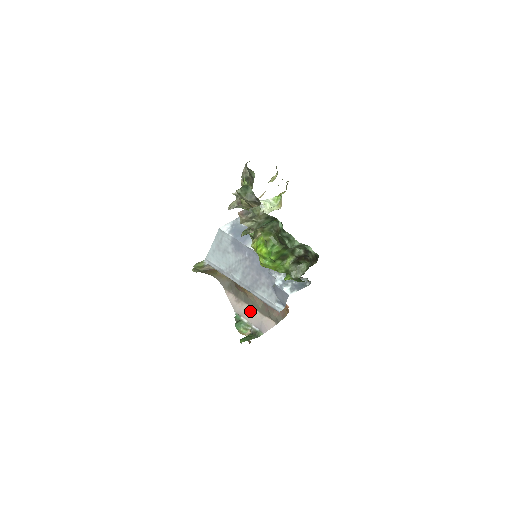
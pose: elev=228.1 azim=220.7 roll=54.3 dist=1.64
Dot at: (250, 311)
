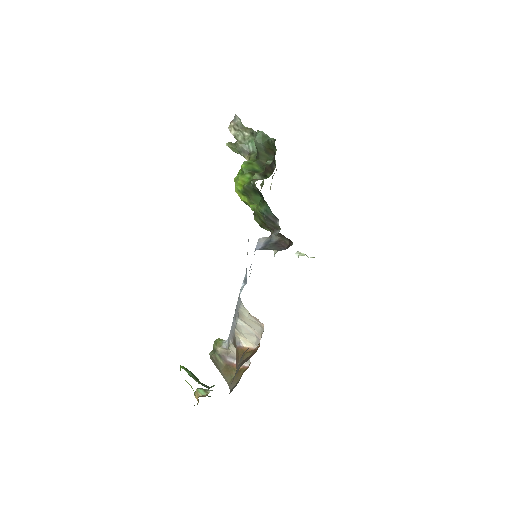
Dot at: occluded
